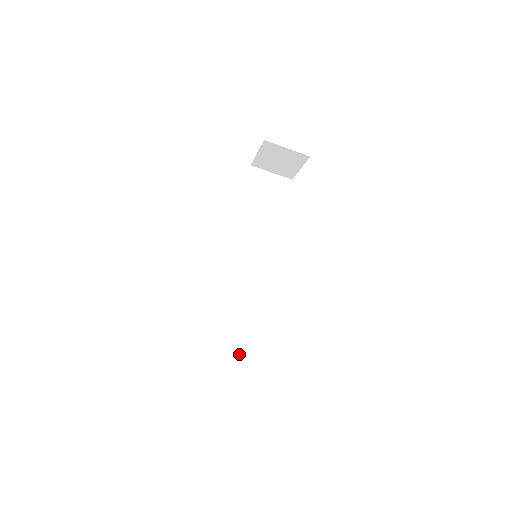
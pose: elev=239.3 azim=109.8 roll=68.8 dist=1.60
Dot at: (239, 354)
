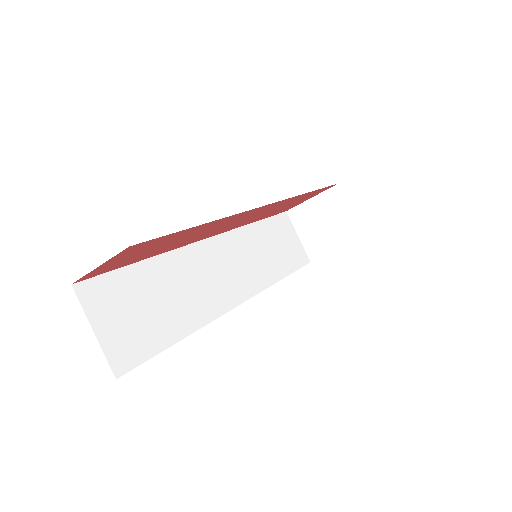
Dot at: (134, 337)
